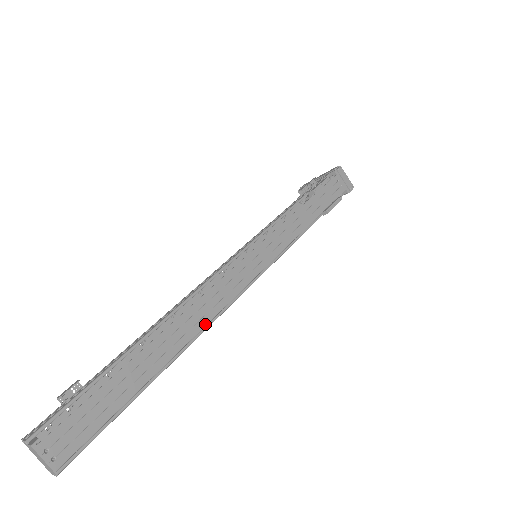
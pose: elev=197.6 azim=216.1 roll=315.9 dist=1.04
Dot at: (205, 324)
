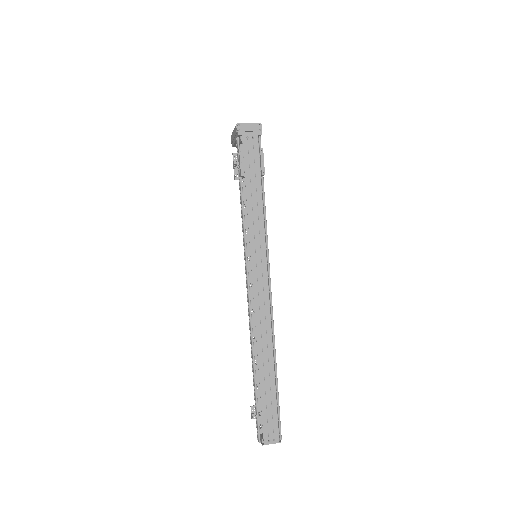
Dot at: (271, 332)
